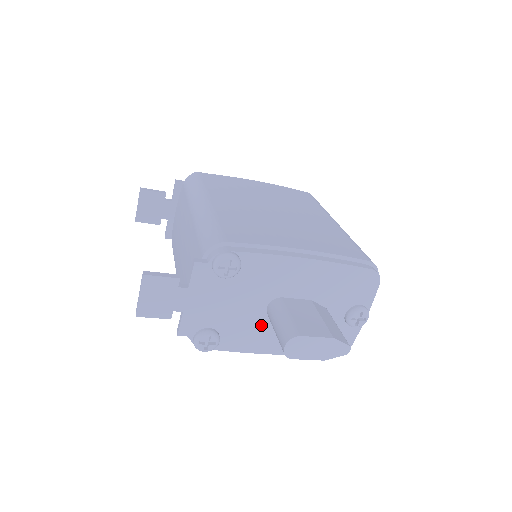
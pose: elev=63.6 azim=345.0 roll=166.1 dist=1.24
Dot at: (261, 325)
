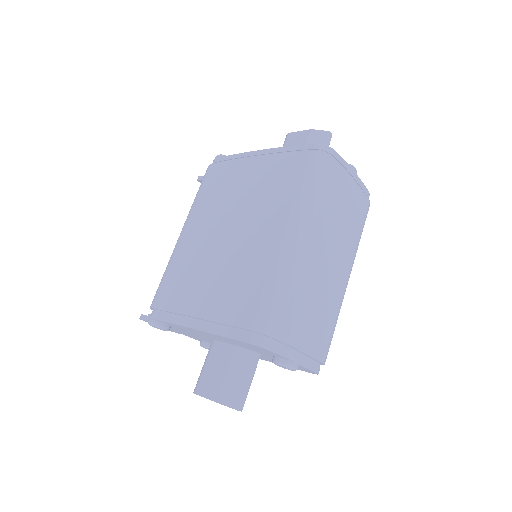
Dot at: occluded
